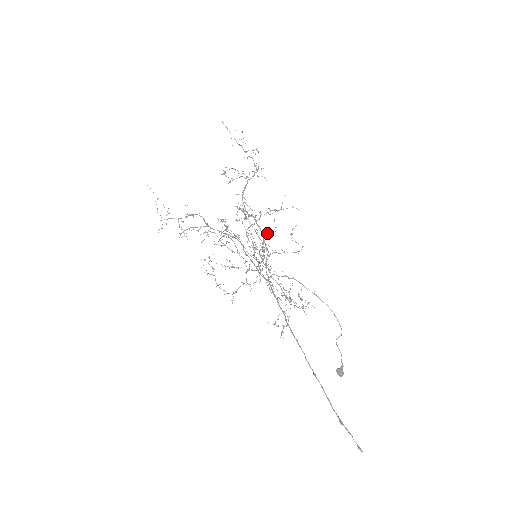
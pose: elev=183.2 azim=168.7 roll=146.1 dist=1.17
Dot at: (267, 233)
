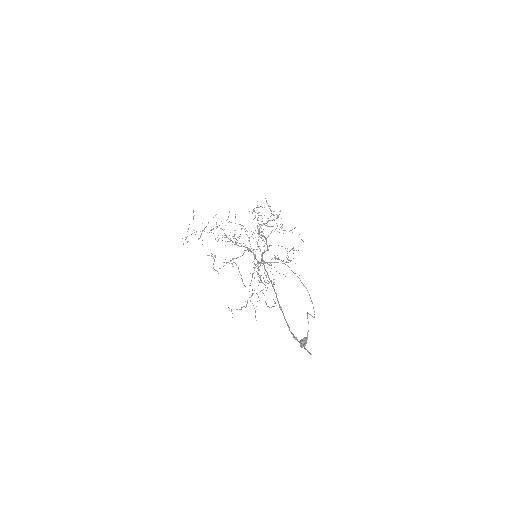
Dot at: occluded
